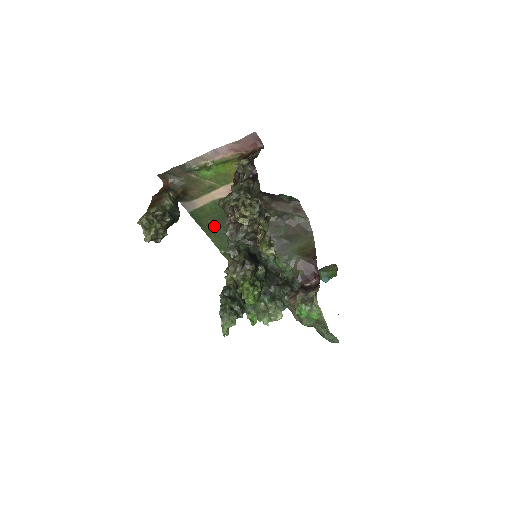
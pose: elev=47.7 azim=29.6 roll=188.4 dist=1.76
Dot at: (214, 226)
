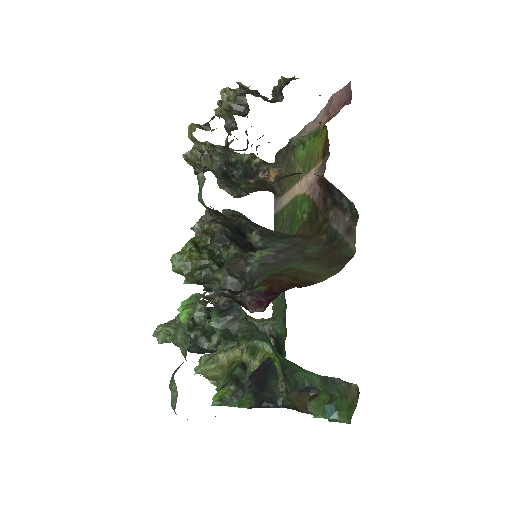
Dot at: occluded
